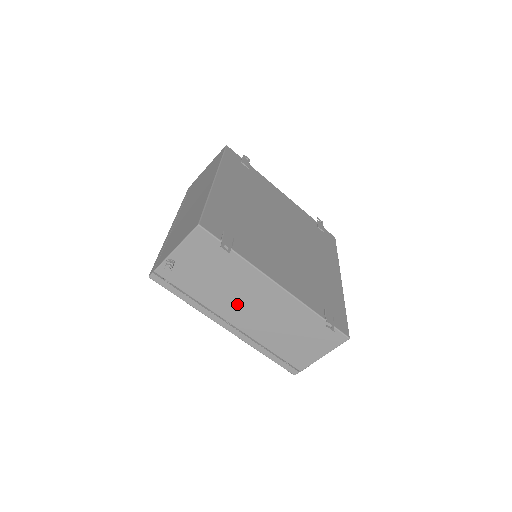
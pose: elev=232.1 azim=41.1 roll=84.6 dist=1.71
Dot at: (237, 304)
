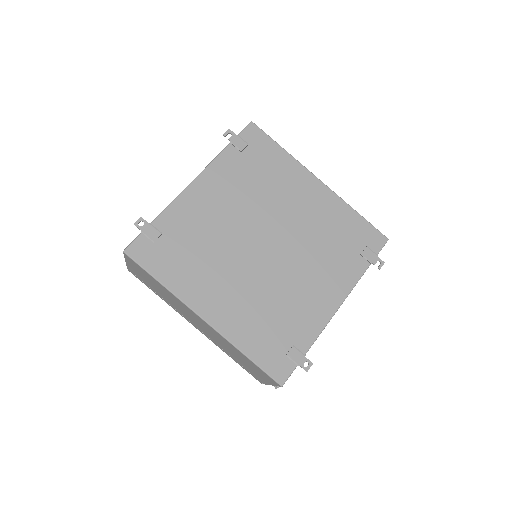
Dot at: occluded
